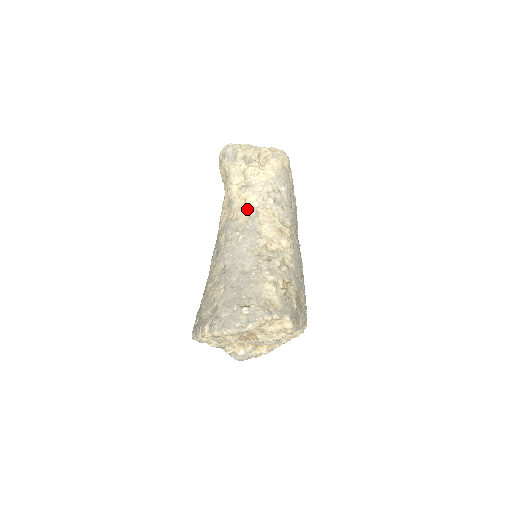
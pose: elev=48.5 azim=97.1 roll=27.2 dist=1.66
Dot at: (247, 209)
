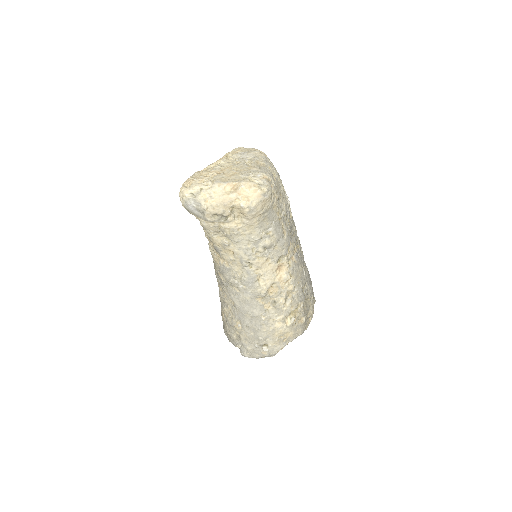
Dot at: (238, 261)
